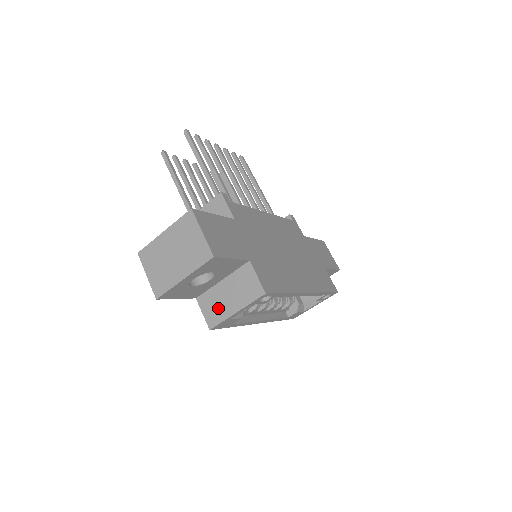
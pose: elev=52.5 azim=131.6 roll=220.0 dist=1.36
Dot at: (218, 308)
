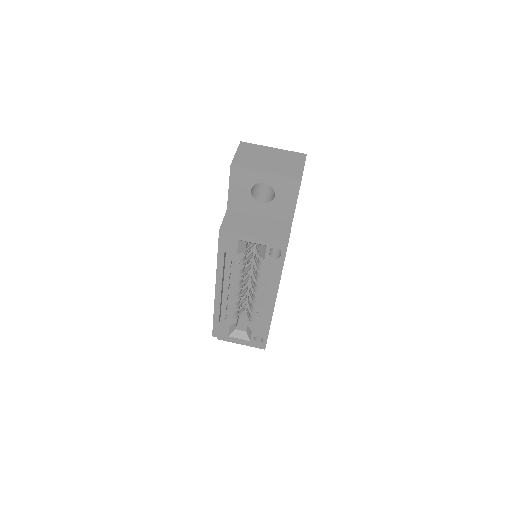
Dot at: (240, 225)
